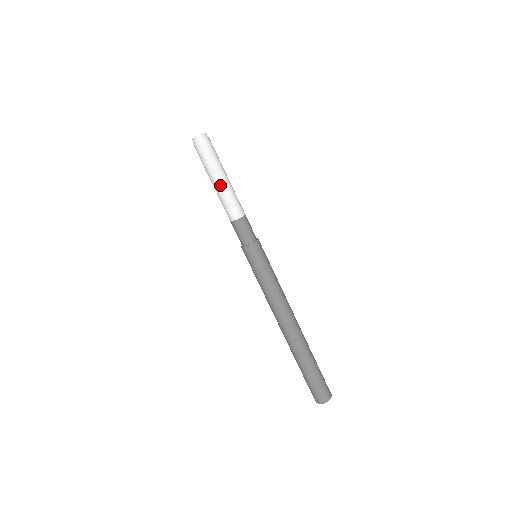
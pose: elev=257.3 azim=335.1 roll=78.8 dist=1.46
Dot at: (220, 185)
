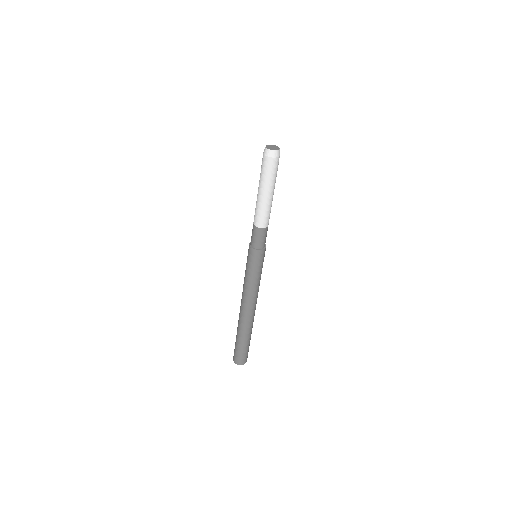
Dot at: (261, 196)
